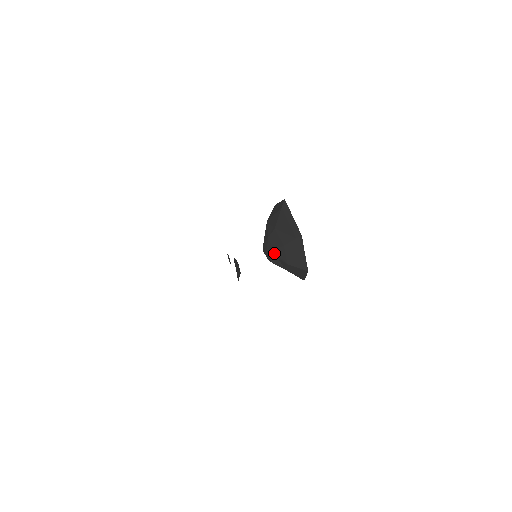
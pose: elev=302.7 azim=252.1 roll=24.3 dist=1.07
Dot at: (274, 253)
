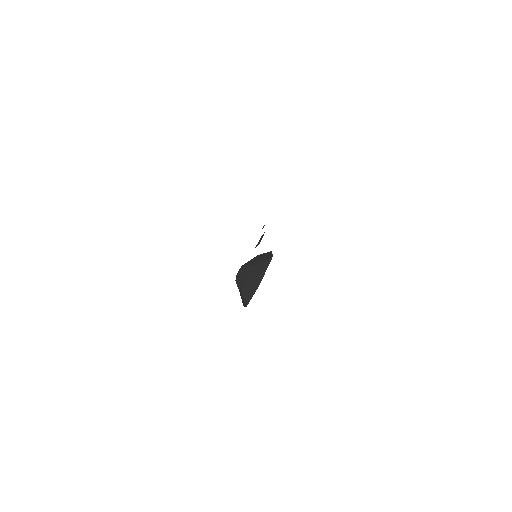
Dot at: (240, 277)
